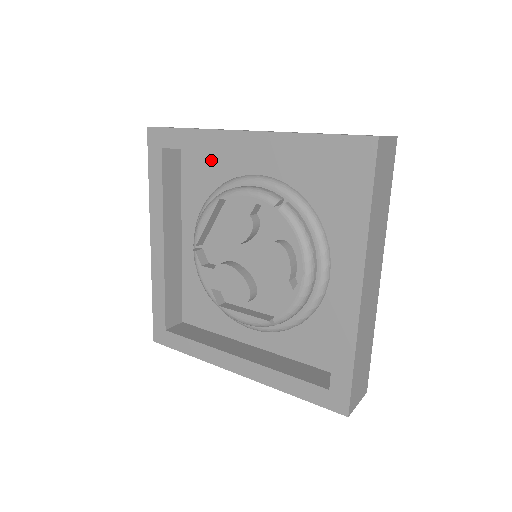
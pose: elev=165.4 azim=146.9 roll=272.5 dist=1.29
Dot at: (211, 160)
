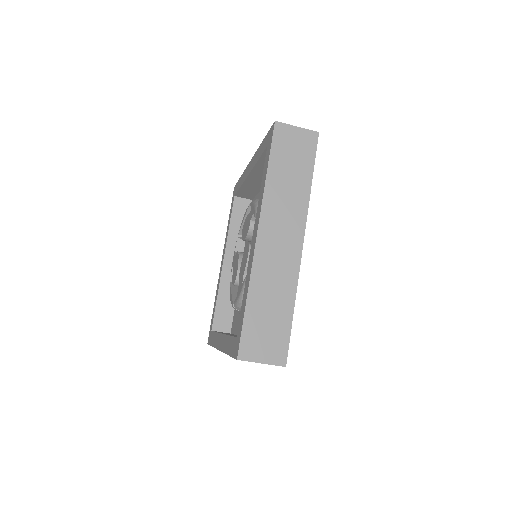
Dot at: occluded
